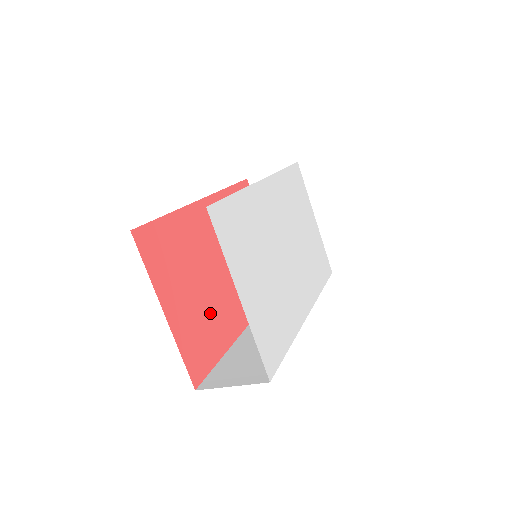
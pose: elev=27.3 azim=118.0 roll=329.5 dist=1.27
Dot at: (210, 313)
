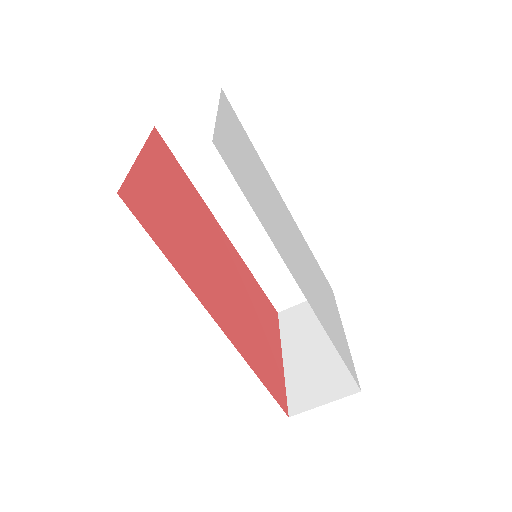
Dot at: (179, 235)
